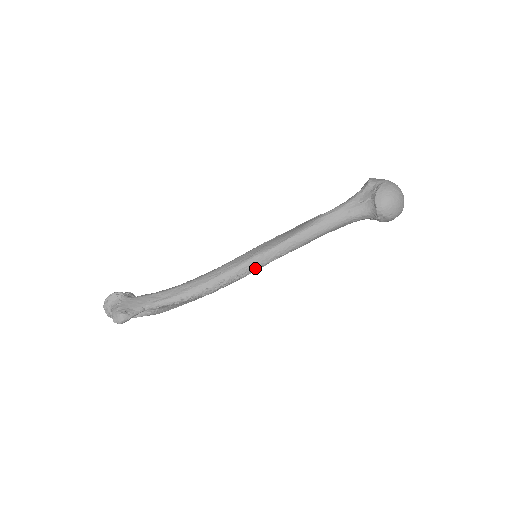
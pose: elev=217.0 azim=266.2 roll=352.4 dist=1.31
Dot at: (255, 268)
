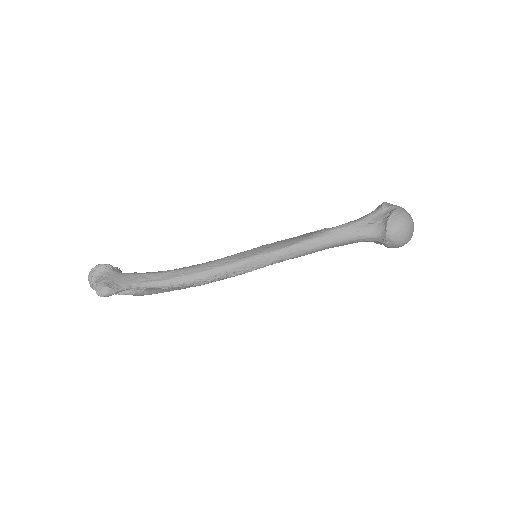
Dot at: (253, 268)
